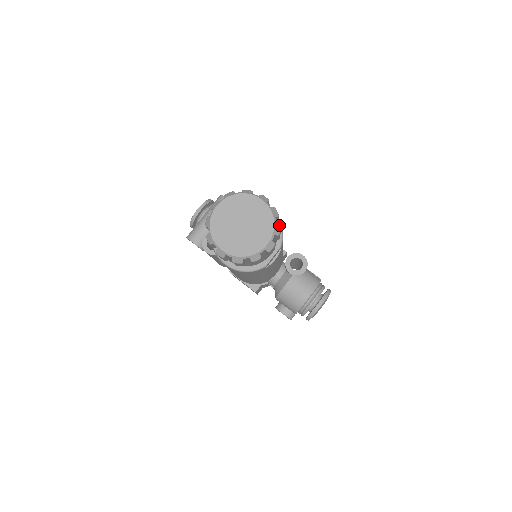
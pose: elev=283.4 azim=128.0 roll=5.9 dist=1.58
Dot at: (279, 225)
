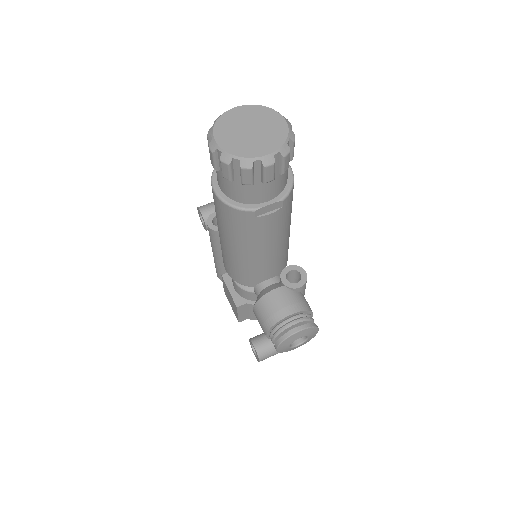
Dot at: occluded
